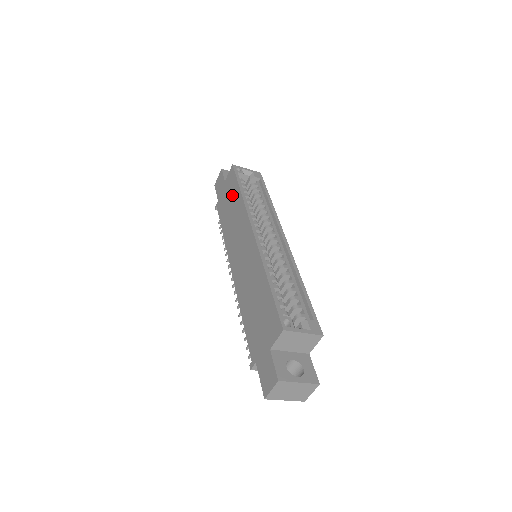
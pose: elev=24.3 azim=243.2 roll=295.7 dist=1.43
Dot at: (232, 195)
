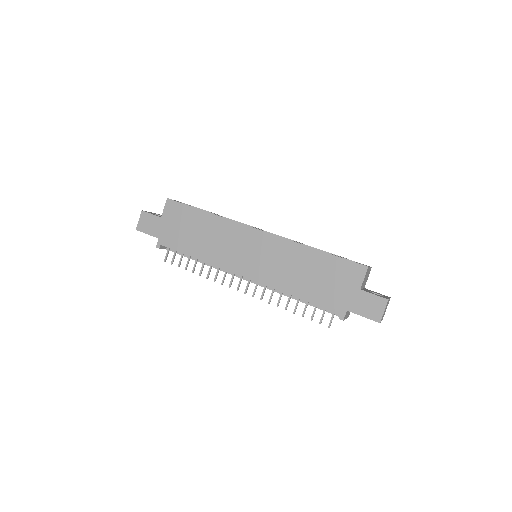
Dot at: (191, 221)
